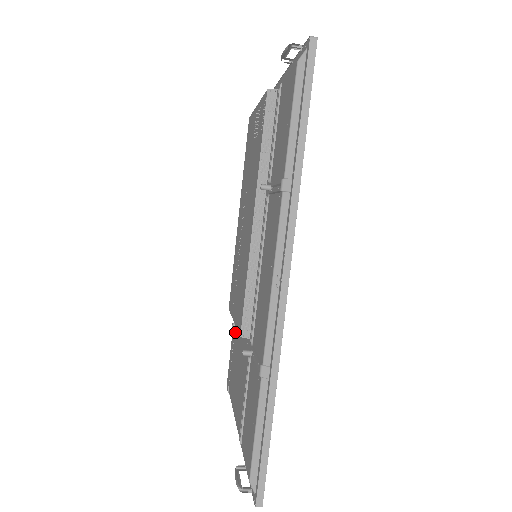
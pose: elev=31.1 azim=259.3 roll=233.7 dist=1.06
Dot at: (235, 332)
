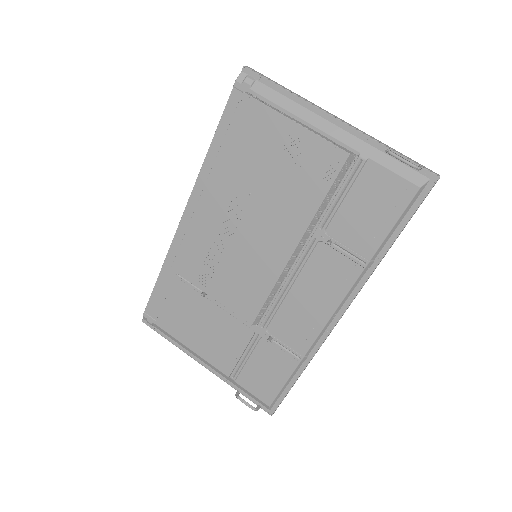
Dot at: (176, 286)
